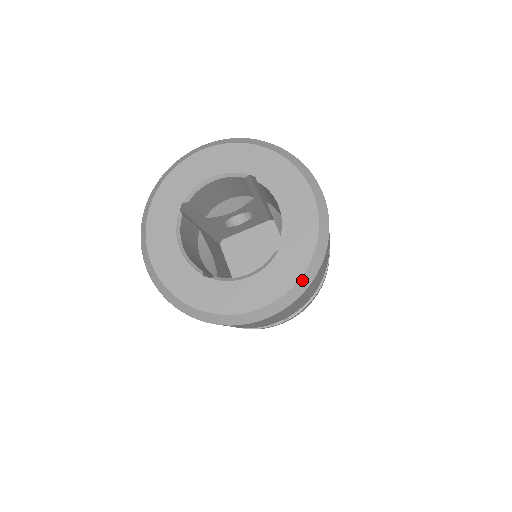
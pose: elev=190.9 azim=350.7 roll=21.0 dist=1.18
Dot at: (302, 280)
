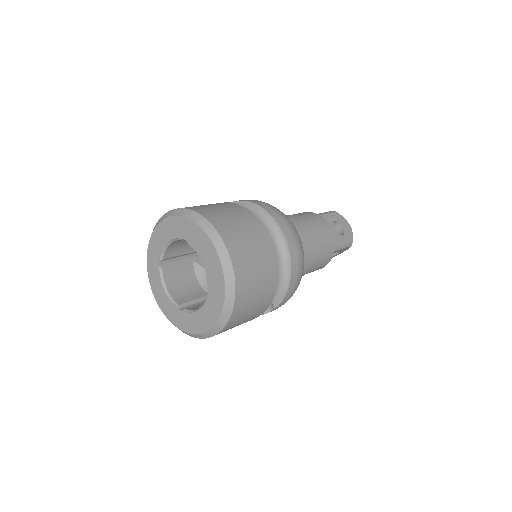
Dot at: (223, 313)
